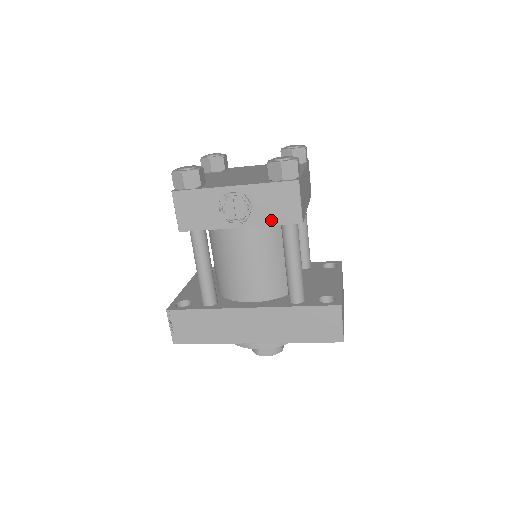
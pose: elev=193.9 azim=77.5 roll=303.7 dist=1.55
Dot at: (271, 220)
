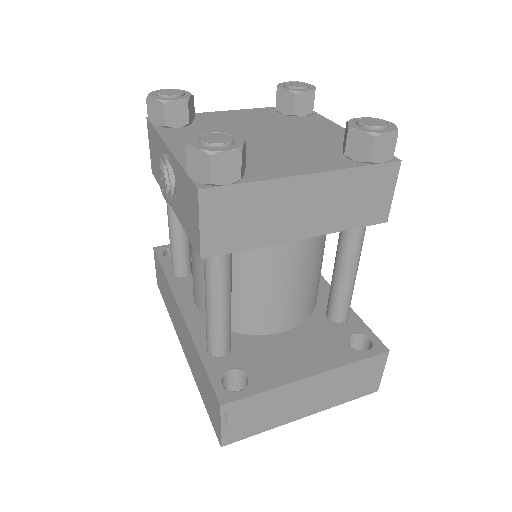
Dot at: (185, 224)
